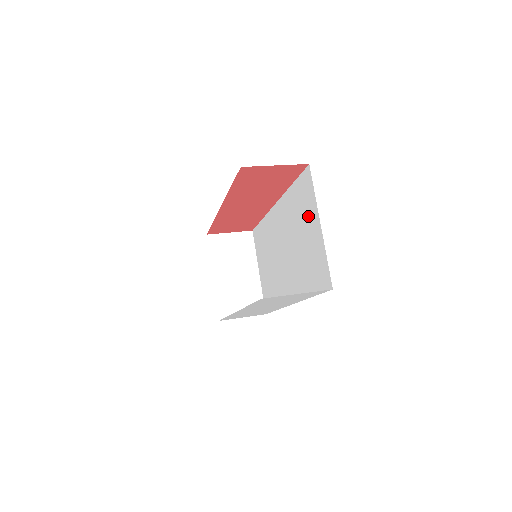
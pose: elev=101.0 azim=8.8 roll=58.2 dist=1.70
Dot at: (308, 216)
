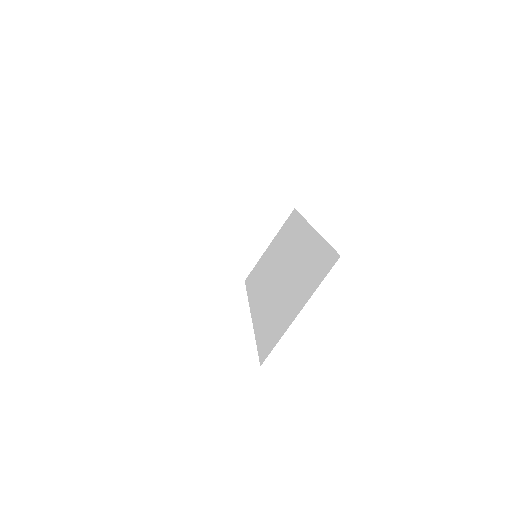
Dot at: (305, 288)
